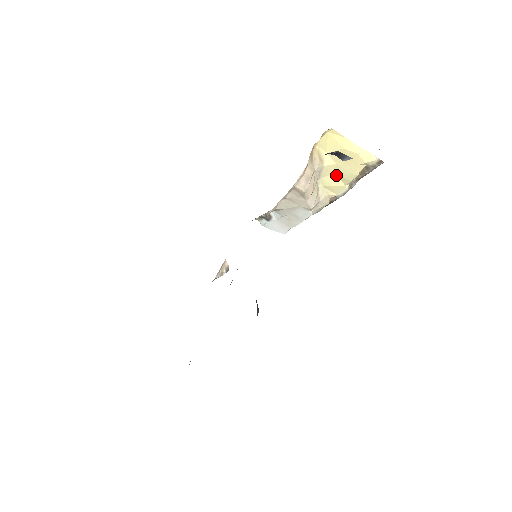
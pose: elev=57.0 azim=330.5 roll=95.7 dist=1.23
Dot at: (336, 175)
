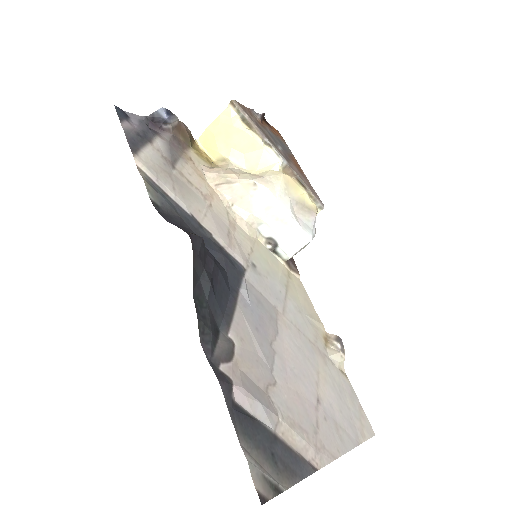
Dot at: (247, 153)
